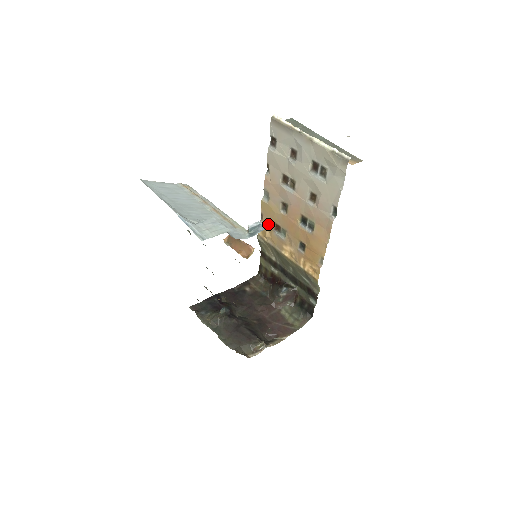
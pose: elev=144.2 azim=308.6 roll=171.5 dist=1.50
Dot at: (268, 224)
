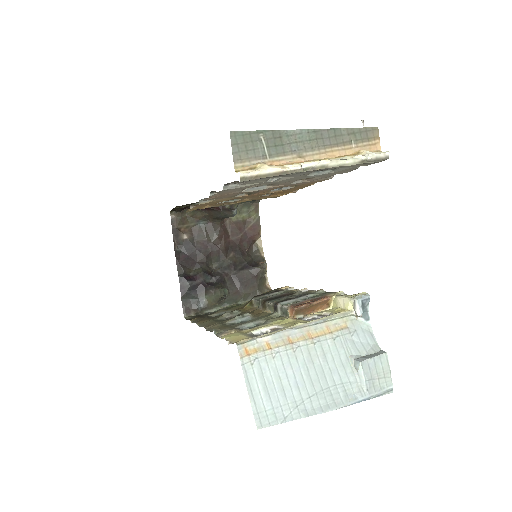
Dot at: occluded
